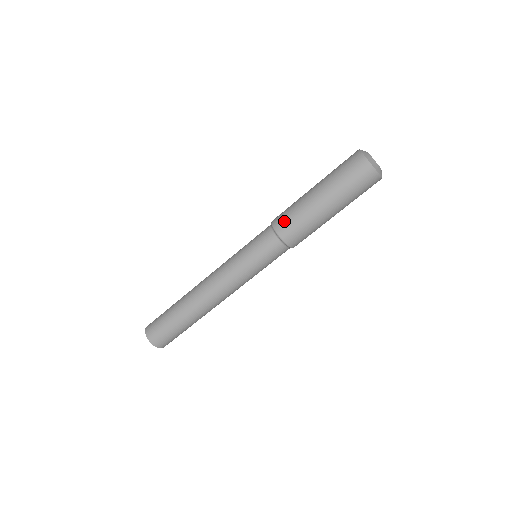
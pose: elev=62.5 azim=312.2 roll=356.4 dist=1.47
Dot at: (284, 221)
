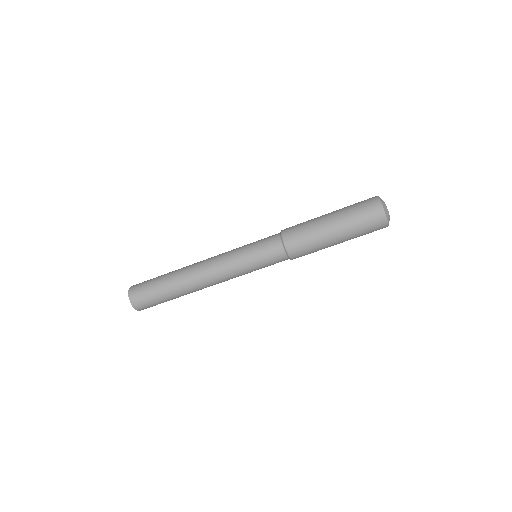
Dot at: (292, 226)
